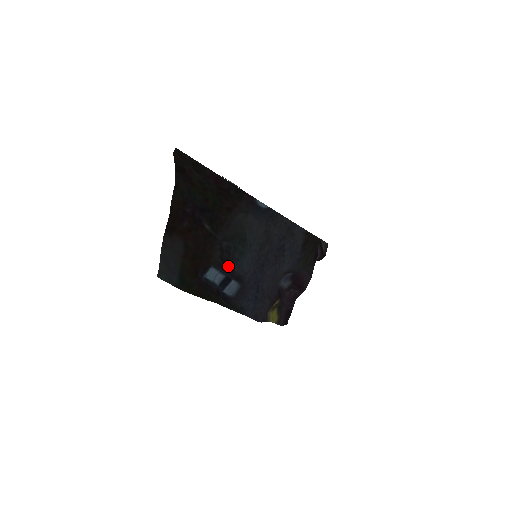
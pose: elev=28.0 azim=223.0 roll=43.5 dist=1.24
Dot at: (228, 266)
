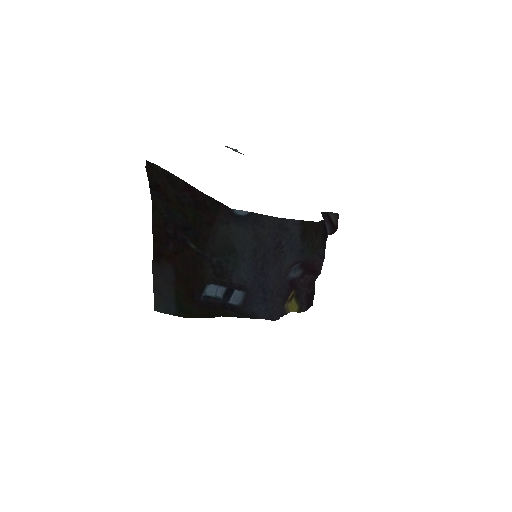
Dot at: (225, 280)
